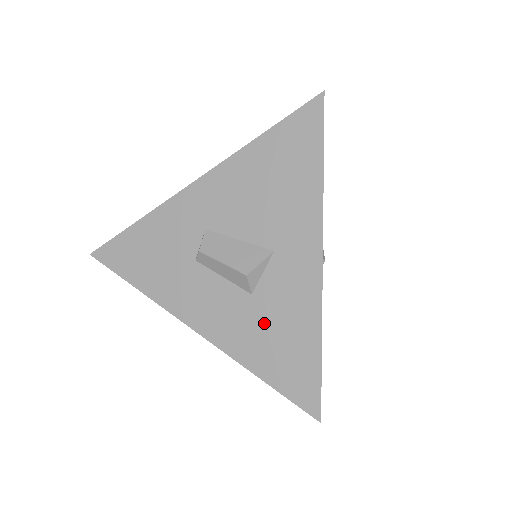
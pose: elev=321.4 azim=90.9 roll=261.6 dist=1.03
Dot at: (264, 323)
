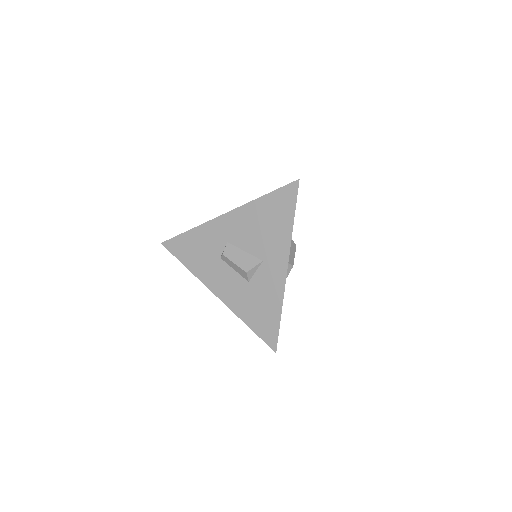
Dot at: (253, 298)
